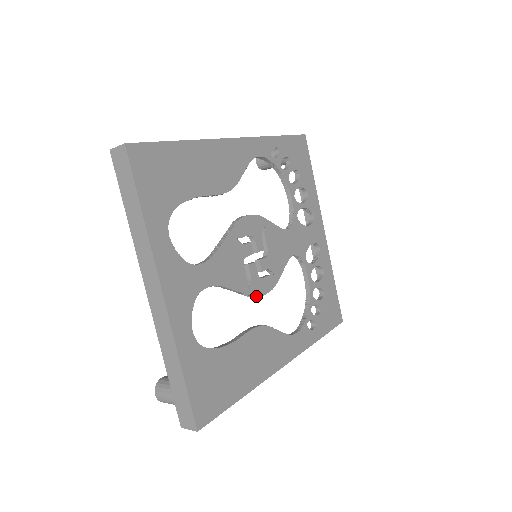
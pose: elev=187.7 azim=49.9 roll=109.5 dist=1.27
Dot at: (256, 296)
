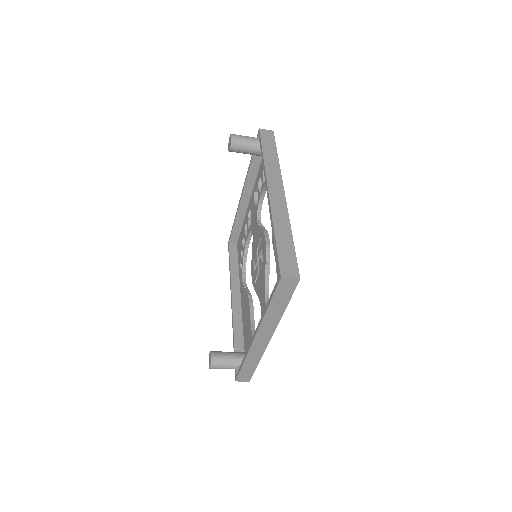
Dot at: occluded
